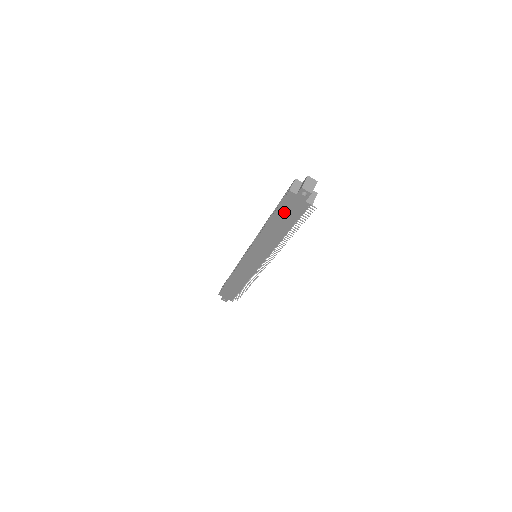
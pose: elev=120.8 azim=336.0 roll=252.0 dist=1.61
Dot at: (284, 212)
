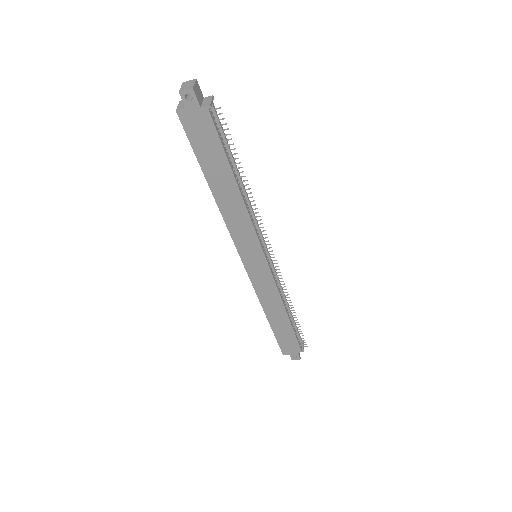
Dot at: (203, 150)
